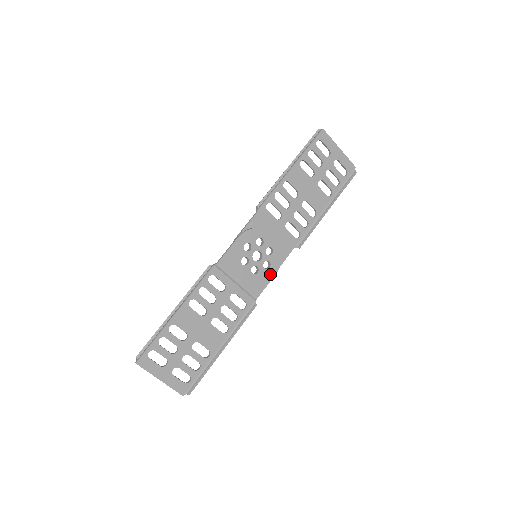
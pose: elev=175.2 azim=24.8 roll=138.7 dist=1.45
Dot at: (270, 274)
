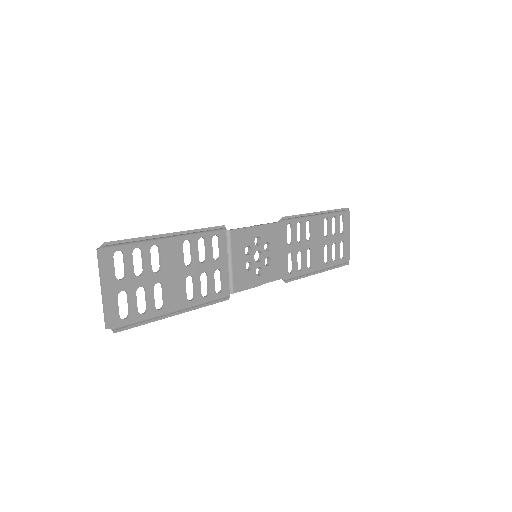
Dot at: (256, 282)
